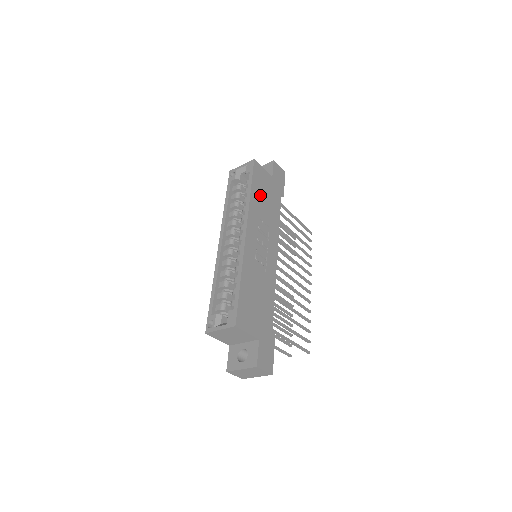
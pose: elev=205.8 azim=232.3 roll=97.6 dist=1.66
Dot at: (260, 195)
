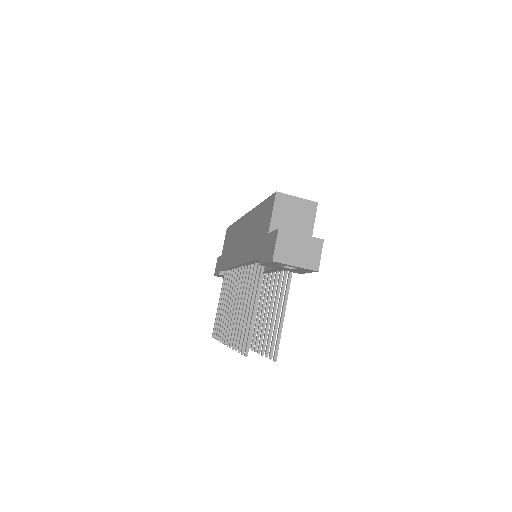
Dot at: occluded
